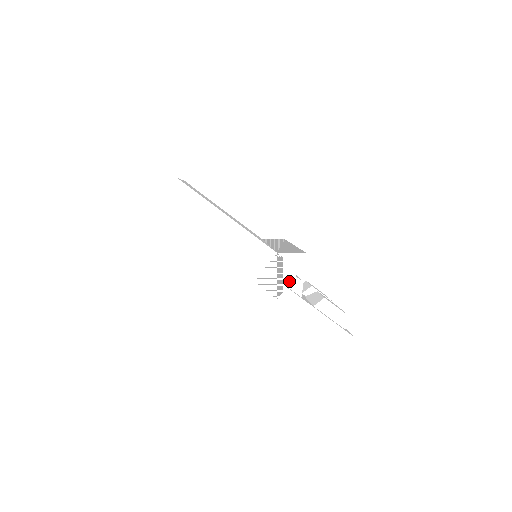
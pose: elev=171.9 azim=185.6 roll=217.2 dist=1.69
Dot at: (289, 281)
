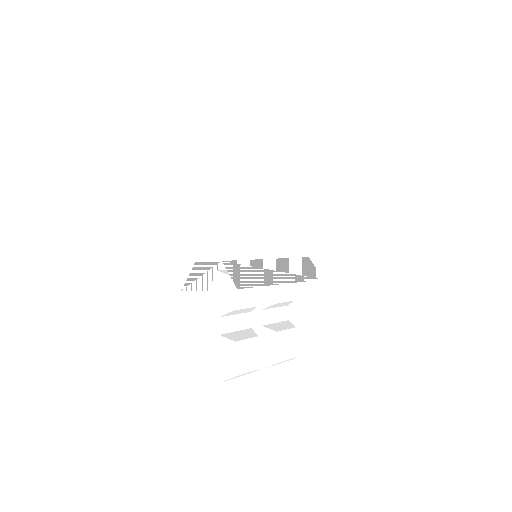
Dot at: (198, 289)
